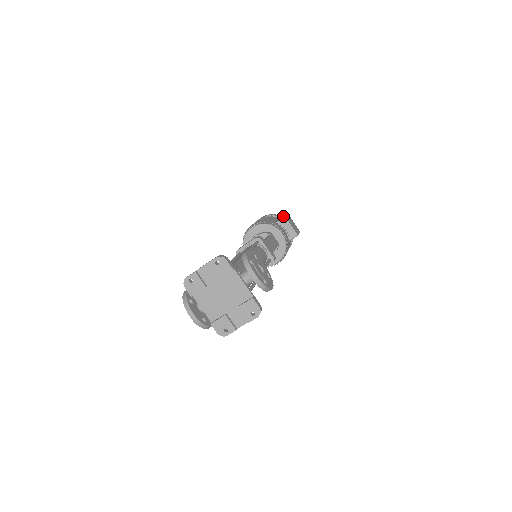
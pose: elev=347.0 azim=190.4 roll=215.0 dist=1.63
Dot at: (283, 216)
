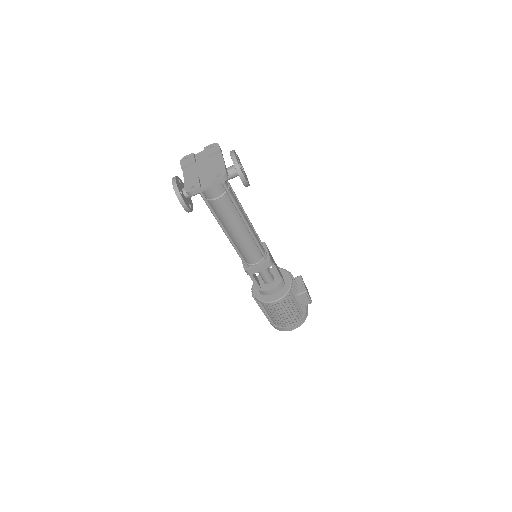
Dot at: occluded
